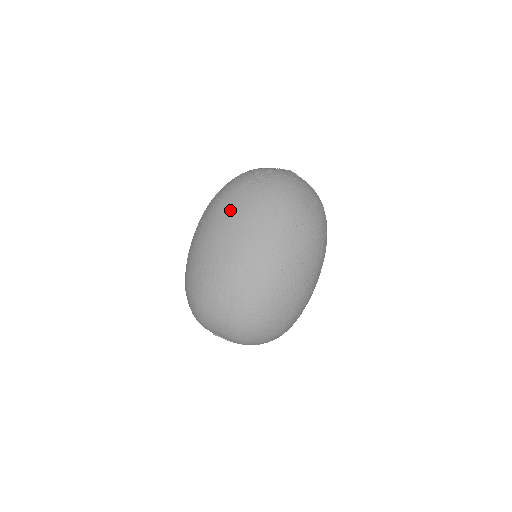
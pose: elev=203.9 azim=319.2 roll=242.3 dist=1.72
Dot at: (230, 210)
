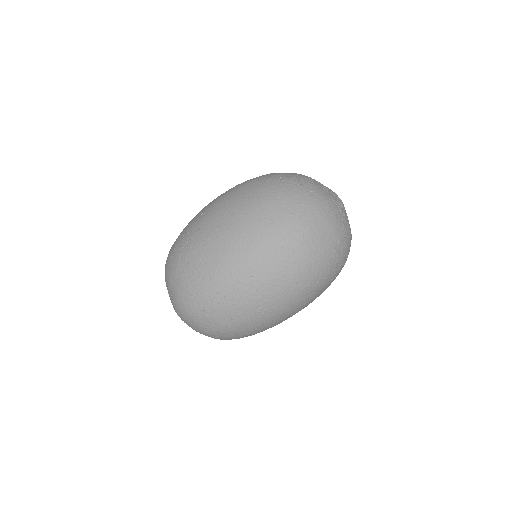
Dot at: (244, 193)
